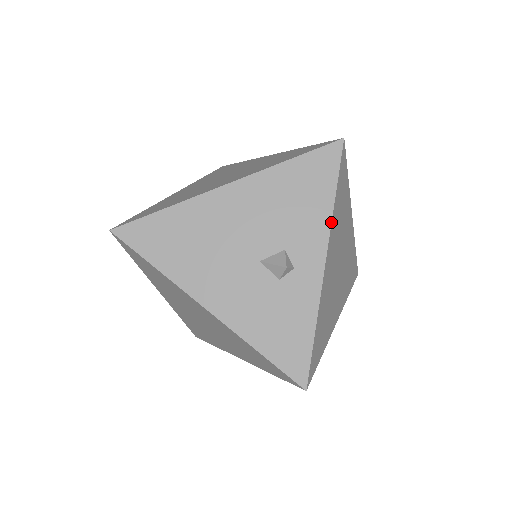
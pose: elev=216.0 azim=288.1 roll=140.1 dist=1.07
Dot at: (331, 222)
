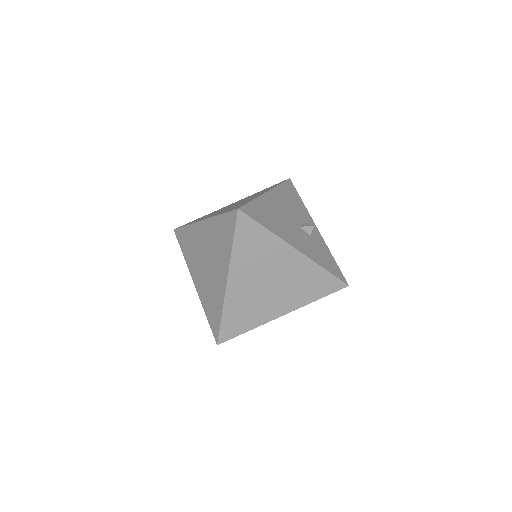
Dot at: occluded
